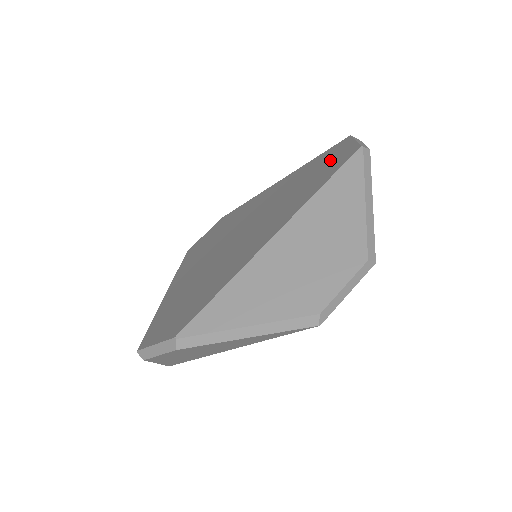
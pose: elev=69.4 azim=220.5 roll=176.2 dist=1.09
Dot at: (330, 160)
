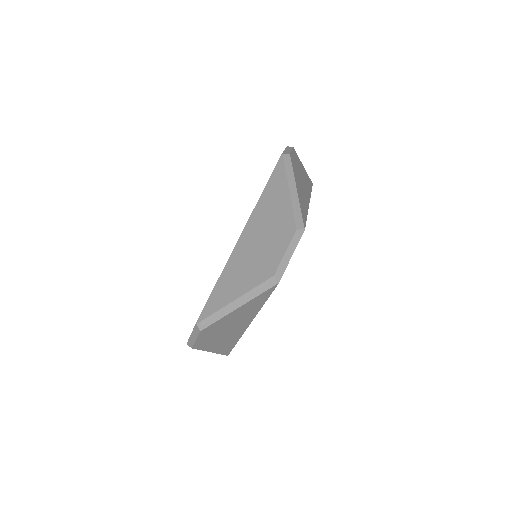
Dot at: occluded
